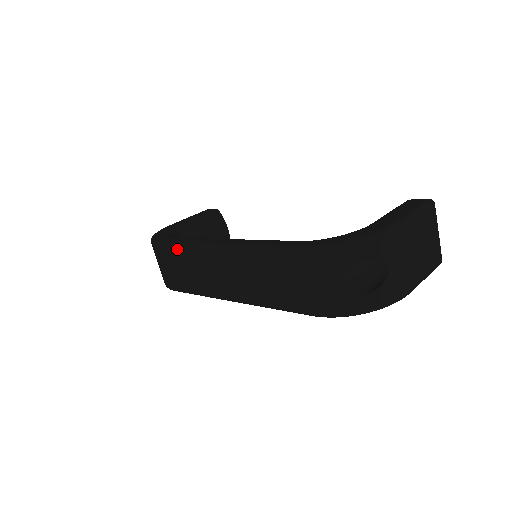
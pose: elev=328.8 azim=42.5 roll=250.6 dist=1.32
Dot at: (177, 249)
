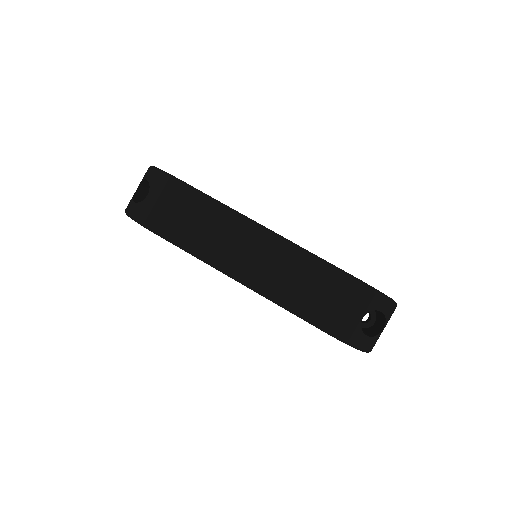
Dot at: (206, 202)
